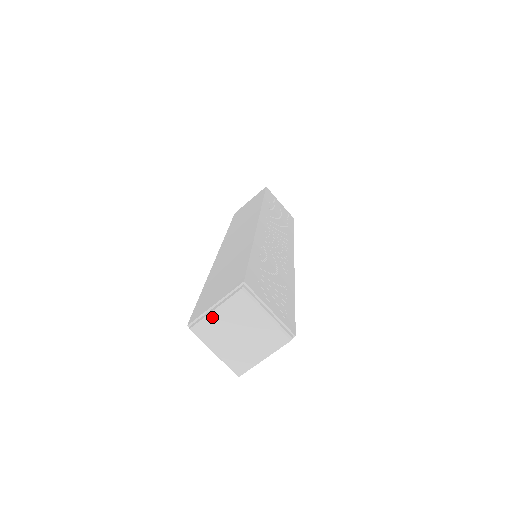
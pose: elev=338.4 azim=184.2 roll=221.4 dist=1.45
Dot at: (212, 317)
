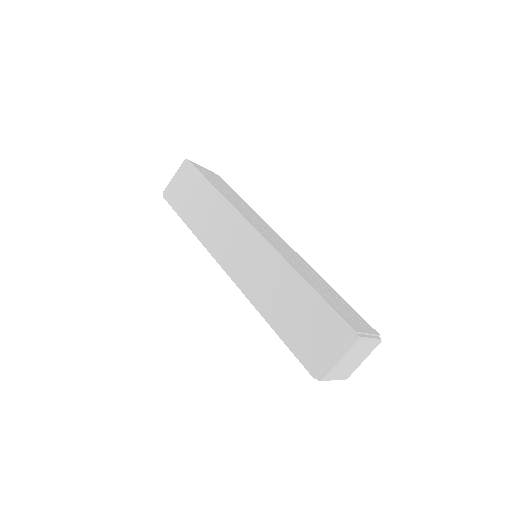
Dot at: (336, 365)
